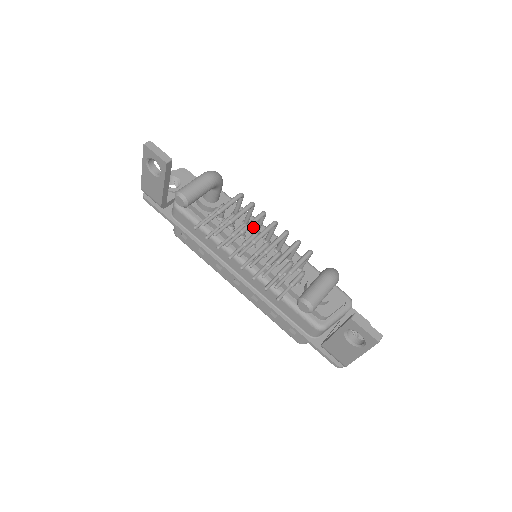
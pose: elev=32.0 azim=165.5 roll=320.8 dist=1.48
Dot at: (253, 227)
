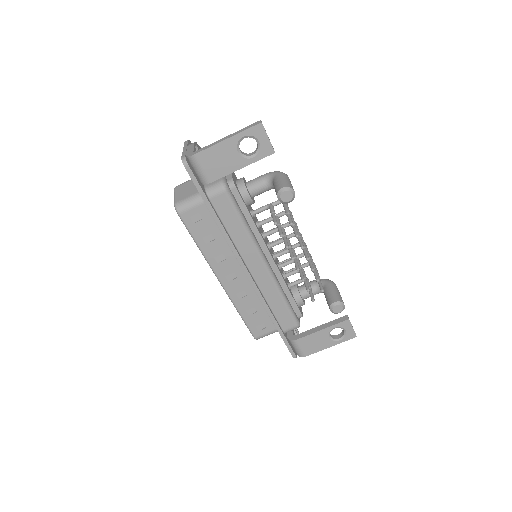
Dot at: (262, 229)
